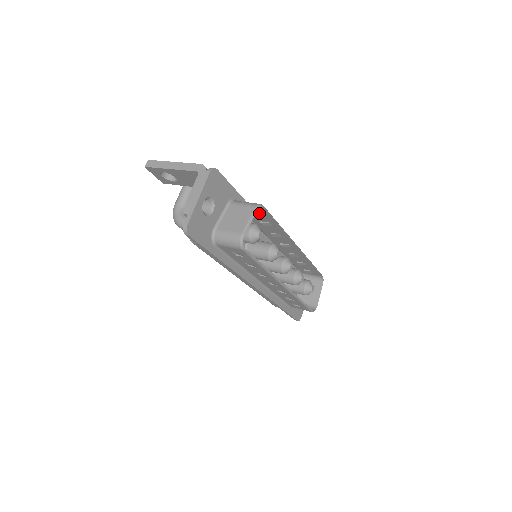
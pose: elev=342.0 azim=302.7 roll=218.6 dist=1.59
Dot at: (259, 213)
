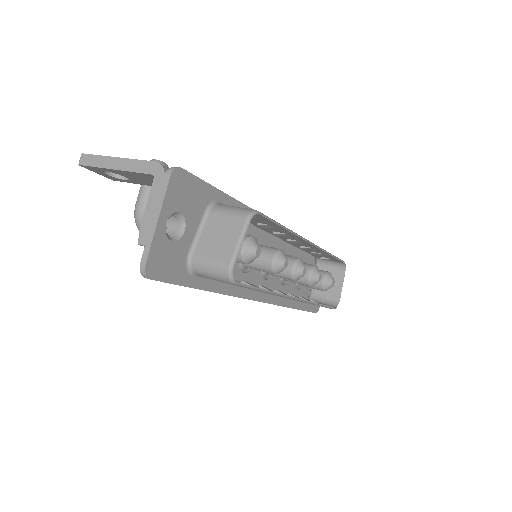
Dot at: (253, 217)
